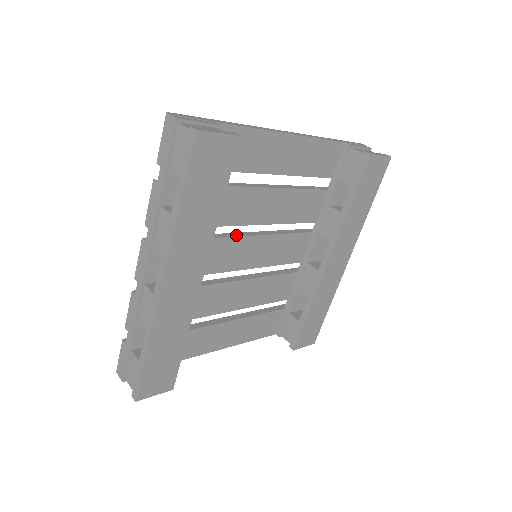
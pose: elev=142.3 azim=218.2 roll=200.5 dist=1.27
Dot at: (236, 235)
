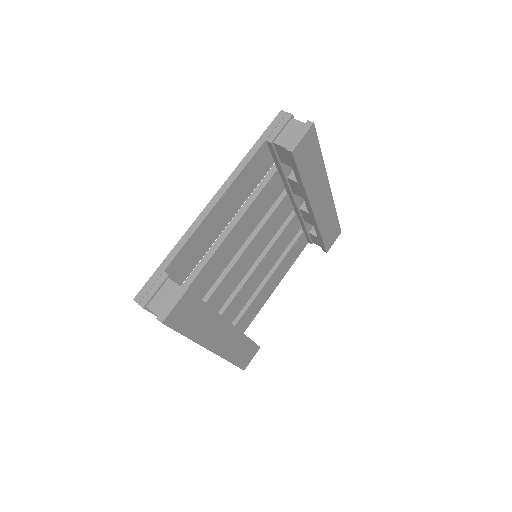
Dot at: (232, 263)
